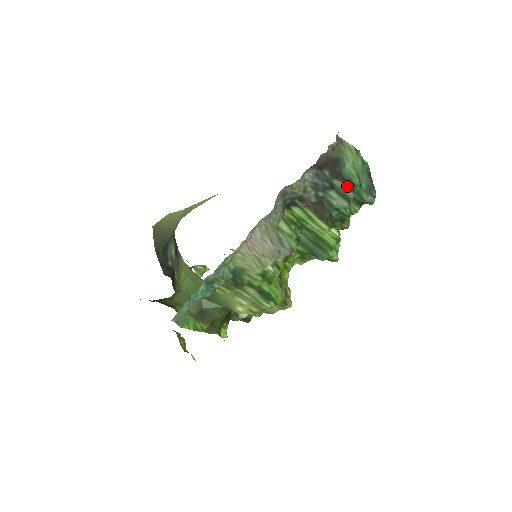
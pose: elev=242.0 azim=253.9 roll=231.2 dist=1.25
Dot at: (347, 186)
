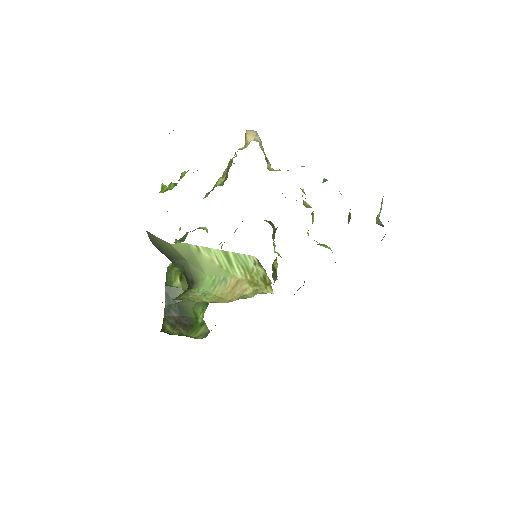
Dot at: occluded
